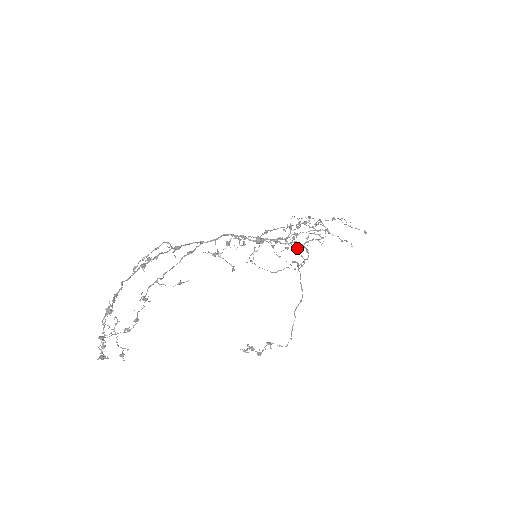
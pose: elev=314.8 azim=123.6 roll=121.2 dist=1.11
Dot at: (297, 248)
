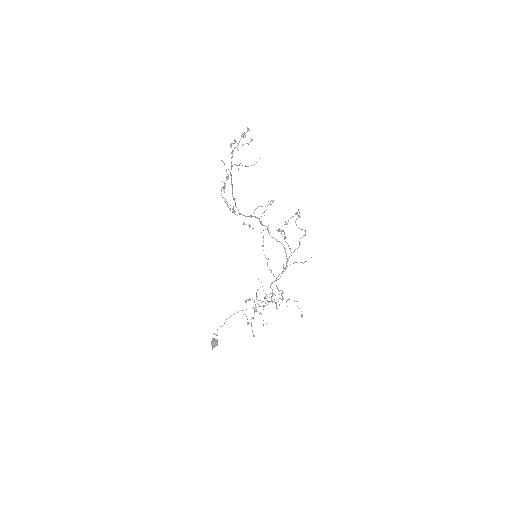
Dot at: (260, 313)
